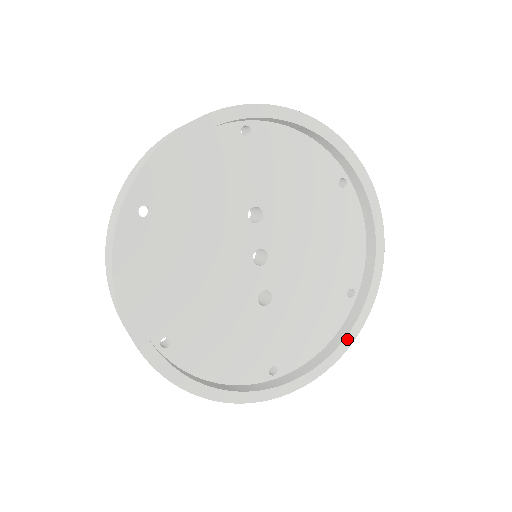
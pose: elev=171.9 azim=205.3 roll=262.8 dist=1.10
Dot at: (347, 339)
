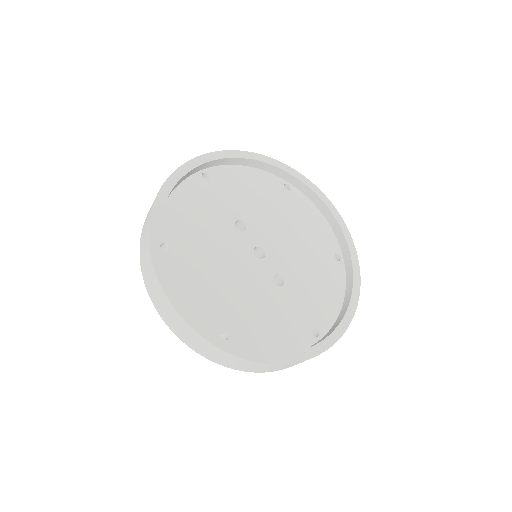
Dot at: (355, 286)
